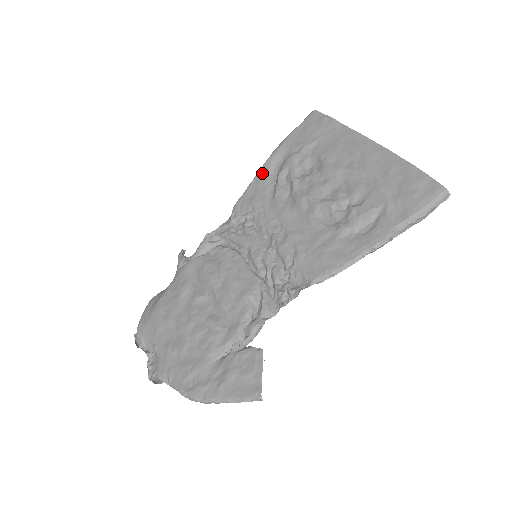
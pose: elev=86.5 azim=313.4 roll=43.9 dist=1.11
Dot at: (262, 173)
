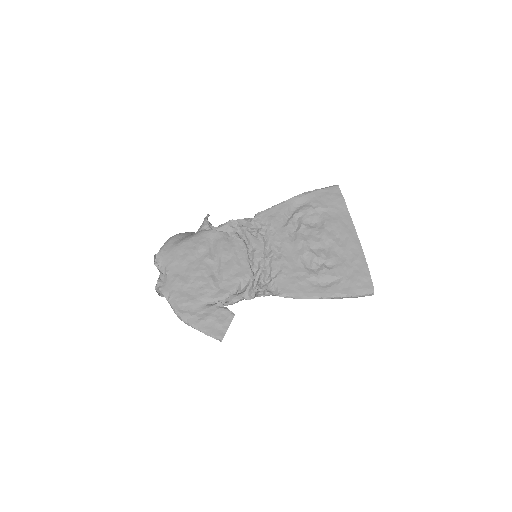
Dot at: (286, 204)
